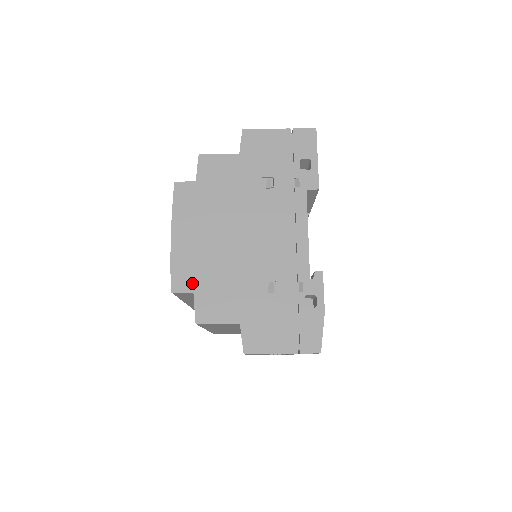
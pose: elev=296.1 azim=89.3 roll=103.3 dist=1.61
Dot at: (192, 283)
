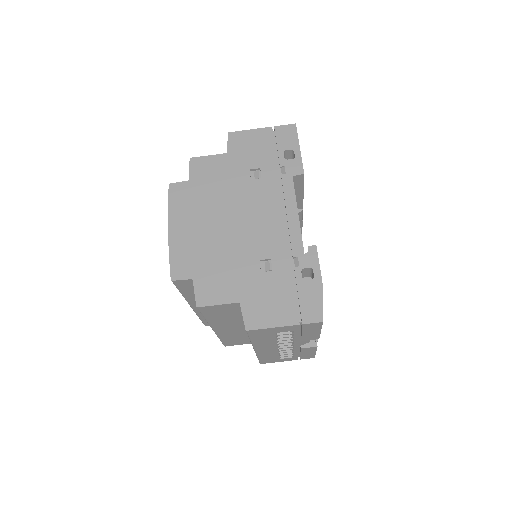
Dot at: (190, 270)
